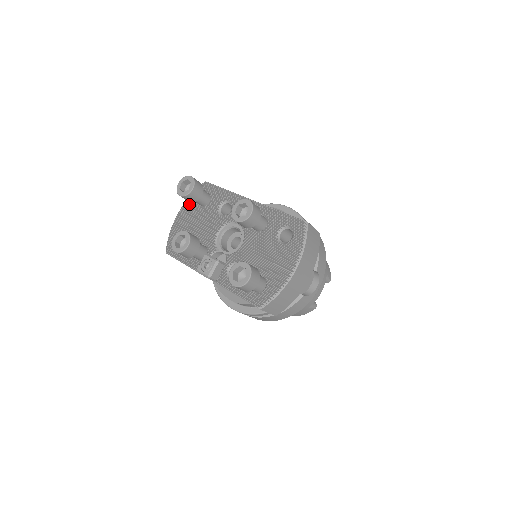
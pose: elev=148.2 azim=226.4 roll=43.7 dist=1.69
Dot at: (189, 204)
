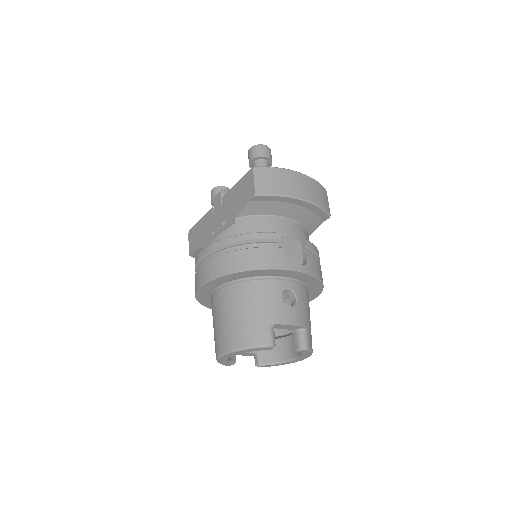
Dot at: occluded
